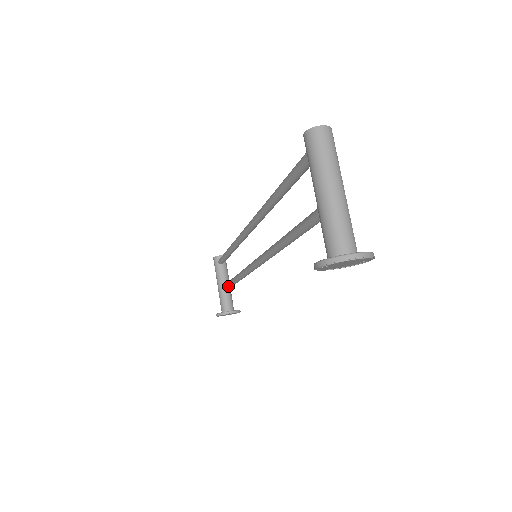
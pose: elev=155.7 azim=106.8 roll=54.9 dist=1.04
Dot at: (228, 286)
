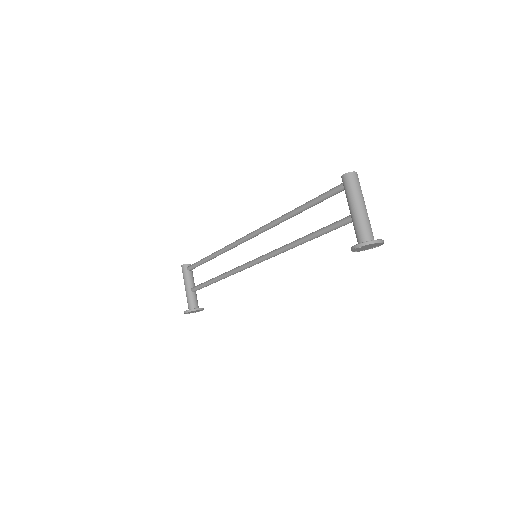
Dot at: (203, 286)
